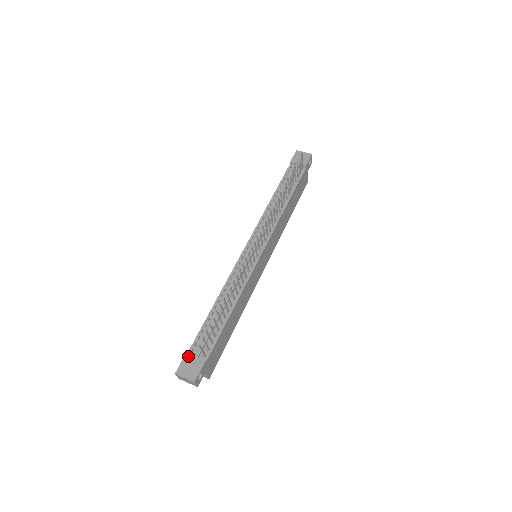
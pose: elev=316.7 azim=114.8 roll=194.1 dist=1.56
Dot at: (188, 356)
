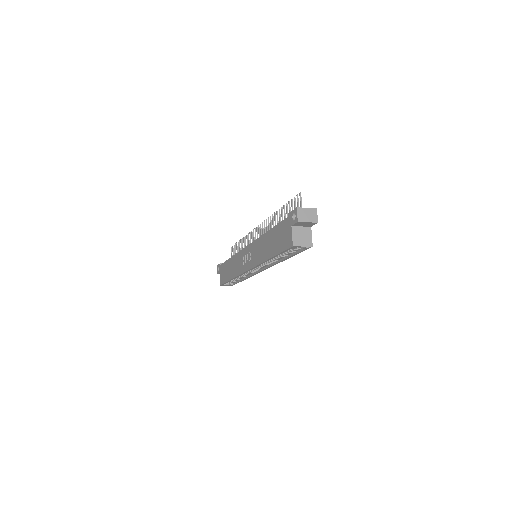
Dot at: occluded
